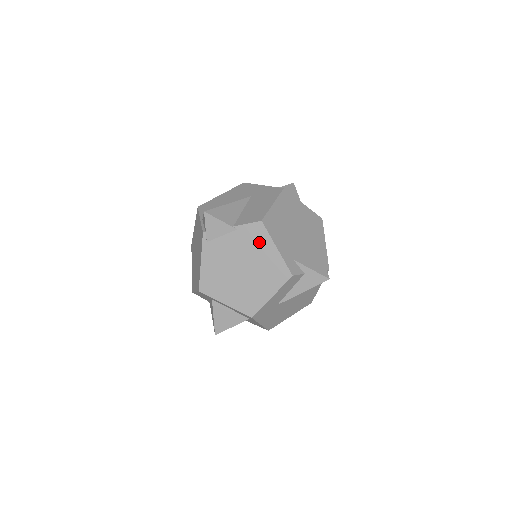
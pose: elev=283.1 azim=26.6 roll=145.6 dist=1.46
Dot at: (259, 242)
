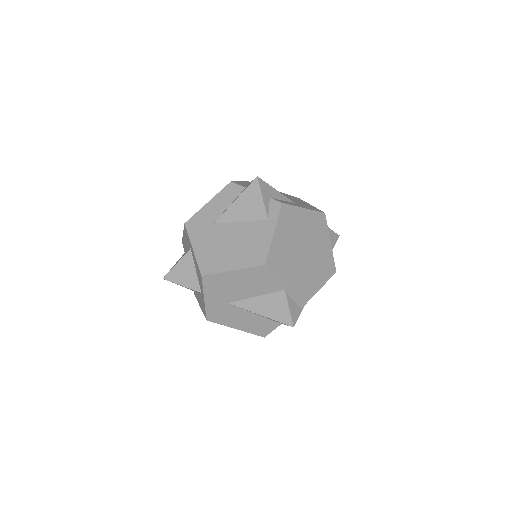
Dot at: occluded
